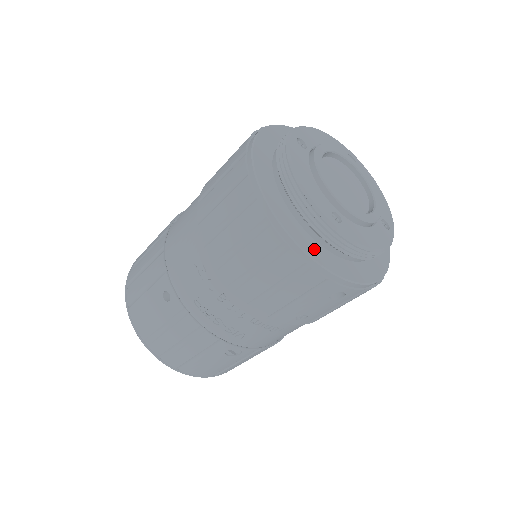
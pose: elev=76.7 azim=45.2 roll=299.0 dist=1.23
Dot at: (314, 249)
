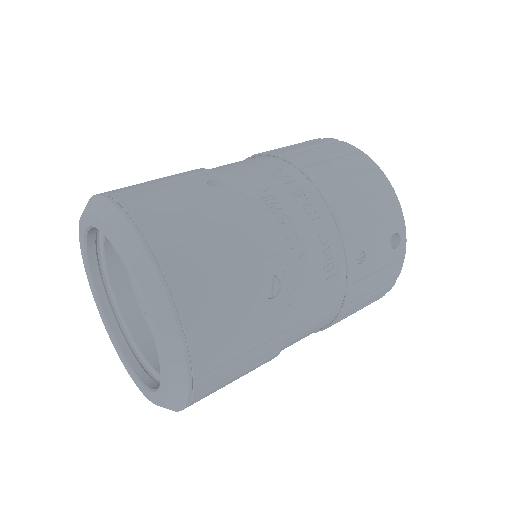
Dot at: occluded
